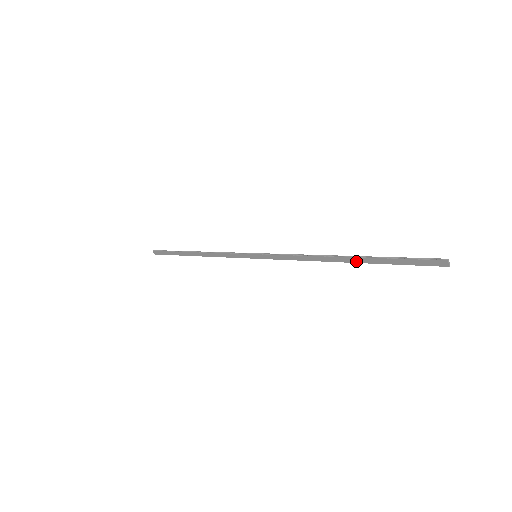
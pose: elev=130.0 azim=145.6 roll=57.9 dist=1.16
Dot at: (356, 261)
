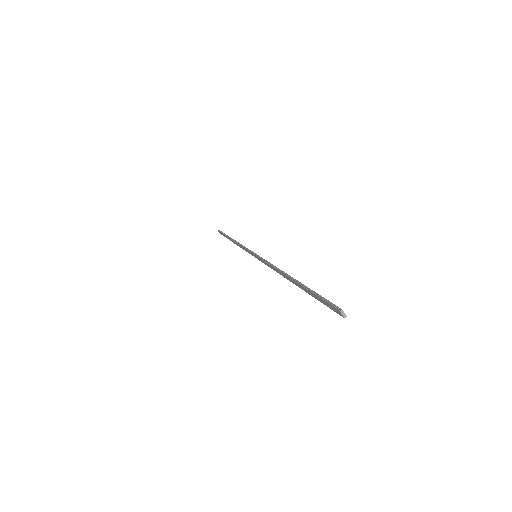
Dot at: (298, 285)
